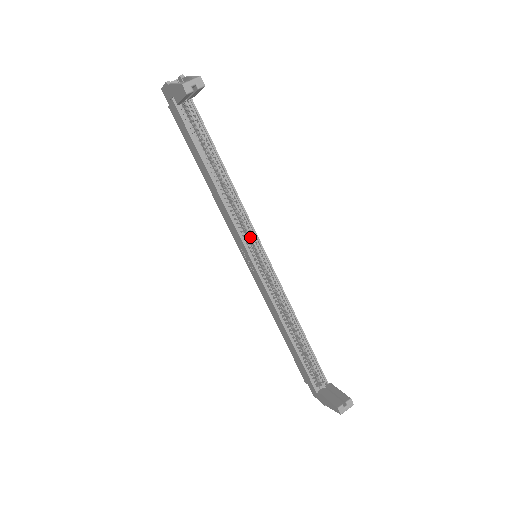
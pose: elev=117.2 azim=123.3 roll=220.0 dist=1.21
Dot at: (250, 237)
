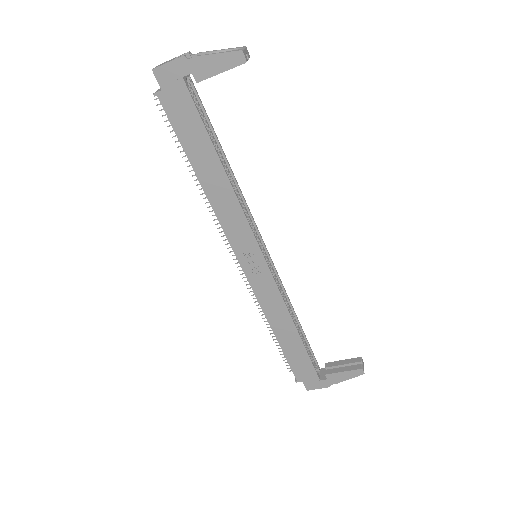
Dot at: occluded
